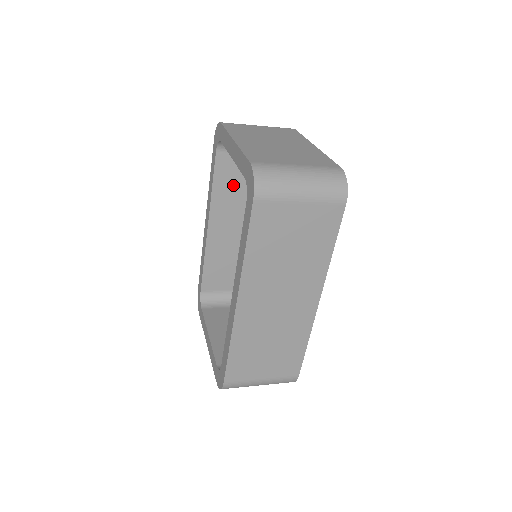
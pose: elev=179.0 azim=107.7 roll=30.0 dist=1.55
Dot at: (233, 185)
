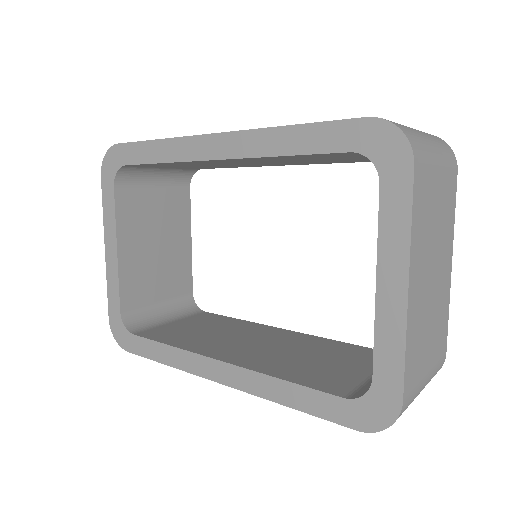
Dot at: (310, 157)
